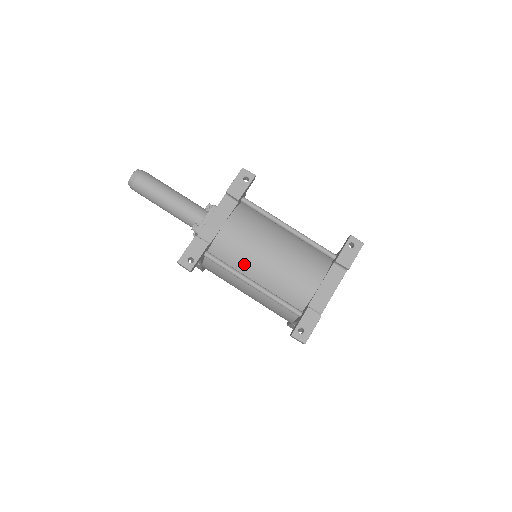
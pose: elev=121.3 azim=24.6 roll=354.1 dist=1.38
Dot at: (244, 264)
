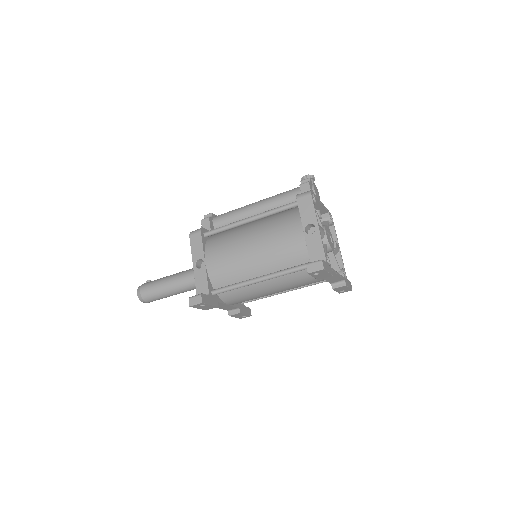
Dot at: occluded
